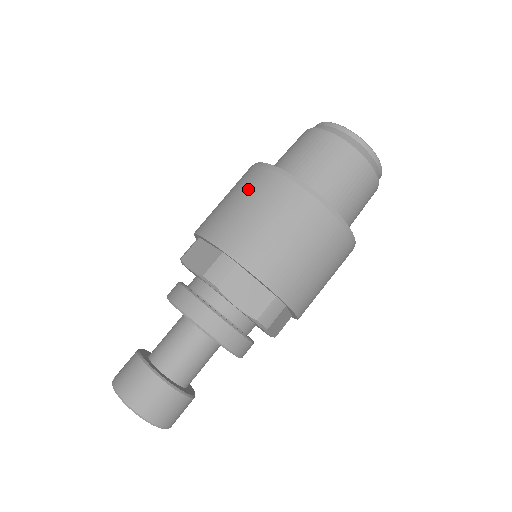
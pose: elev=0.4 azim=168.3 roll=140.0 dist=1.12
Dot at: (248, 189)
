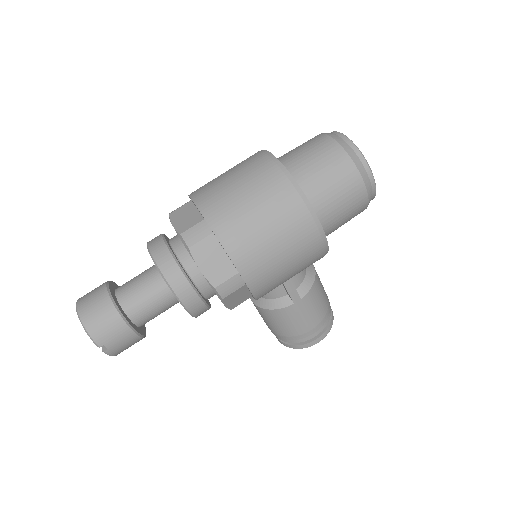
Dot at: occluded
